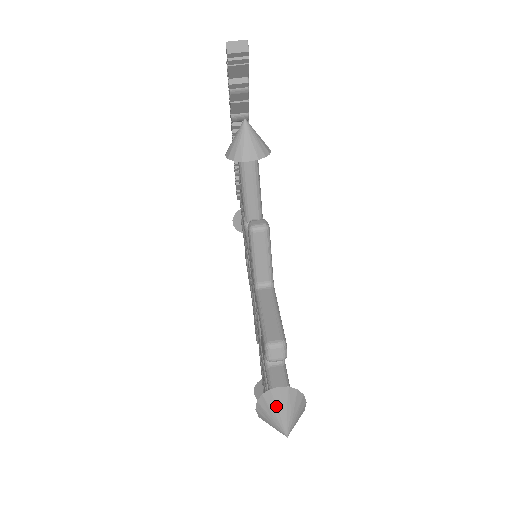
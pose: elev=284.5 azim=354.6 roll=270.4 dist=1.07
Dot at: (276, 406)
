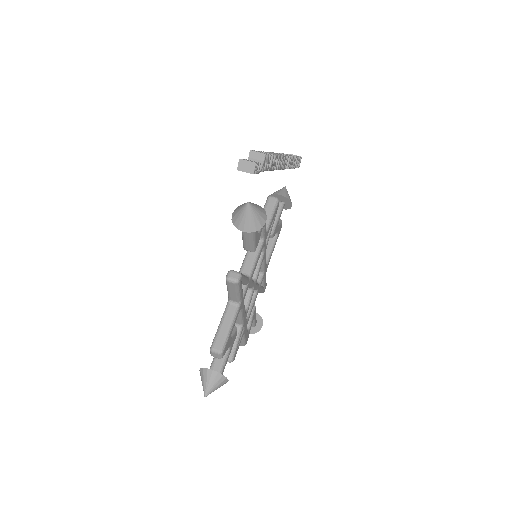
Dot at: (206, 379)
